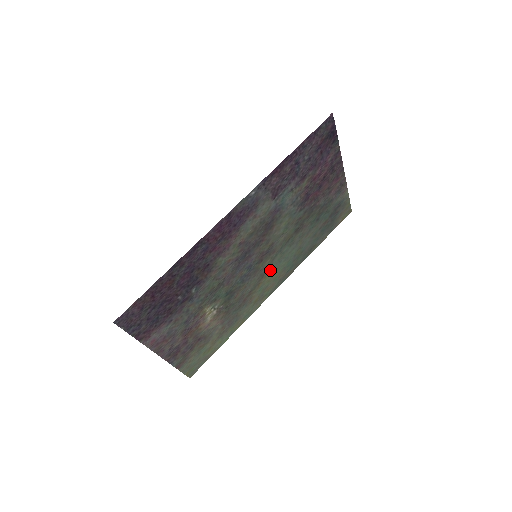
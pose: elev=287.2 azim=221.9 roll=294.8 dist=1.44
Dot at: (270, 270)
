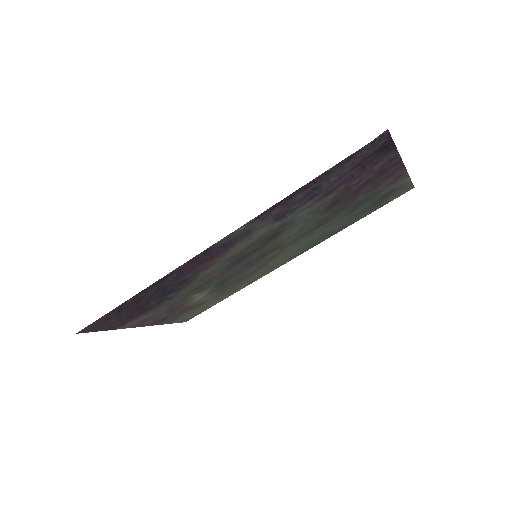
Dot at: (279, 255)
